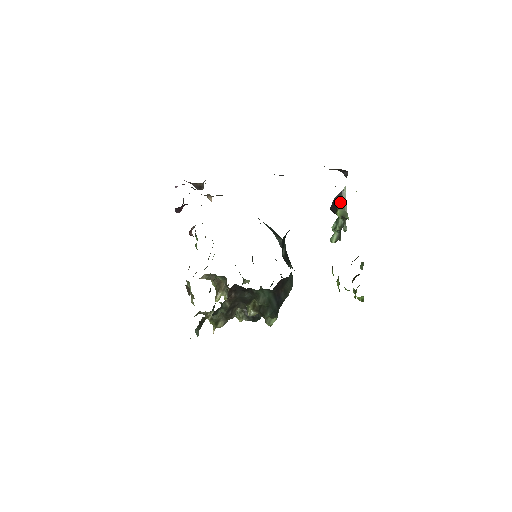
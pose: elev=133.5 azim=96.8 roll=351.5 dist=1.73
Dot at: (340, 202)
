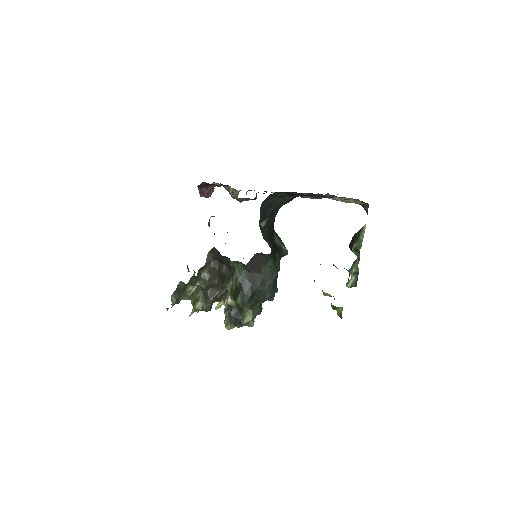
Dot at: (358, 238)
